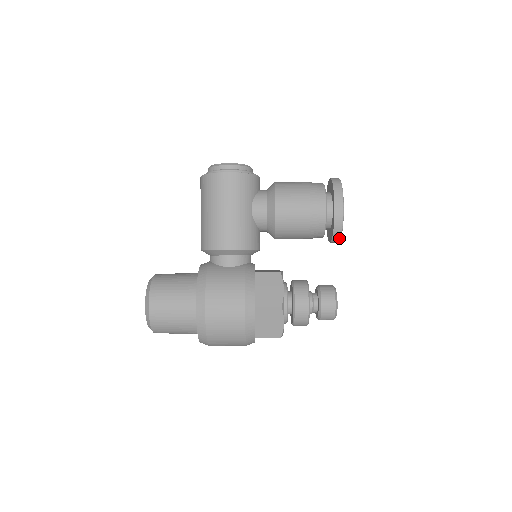
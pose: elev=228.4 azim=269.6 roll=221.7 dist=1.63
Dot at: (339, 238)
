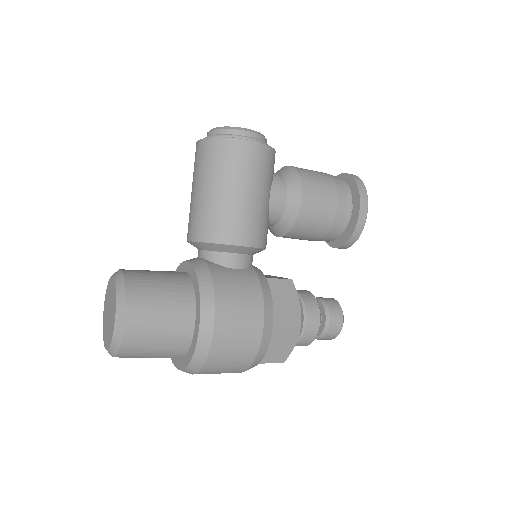
Dot at: (351, 245)
